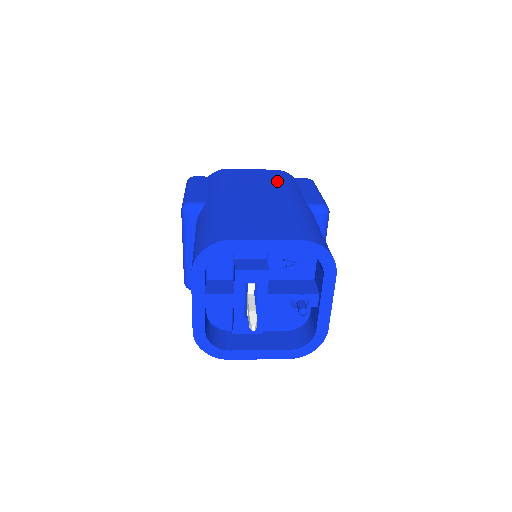
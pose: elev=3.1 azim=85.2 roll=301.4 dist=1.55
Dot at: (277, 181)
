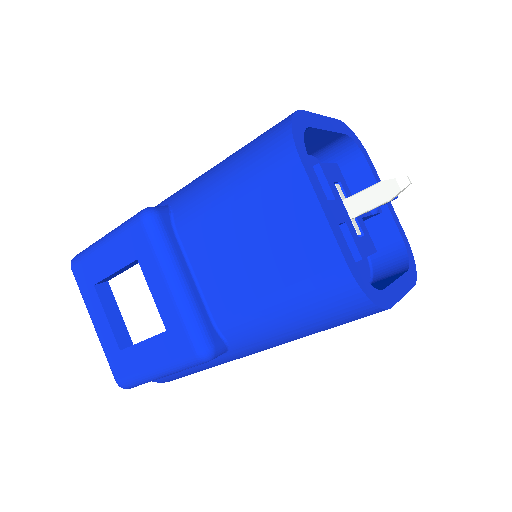
Dot at: occluded
